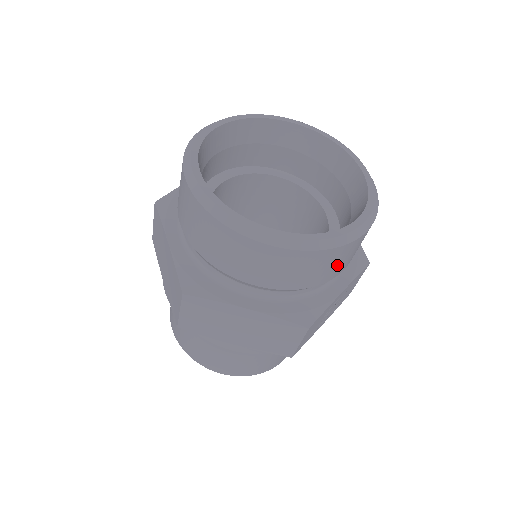
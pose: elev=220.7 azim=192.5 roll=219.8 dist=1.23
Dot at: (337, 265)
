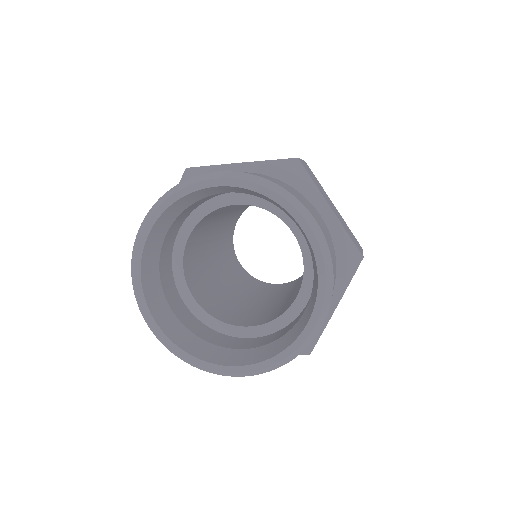
Dot at: occluded
